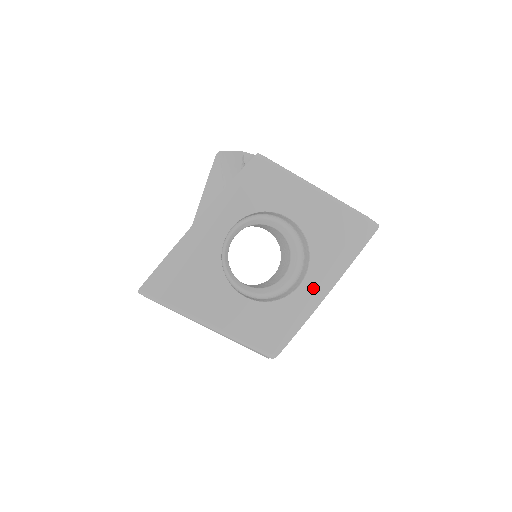
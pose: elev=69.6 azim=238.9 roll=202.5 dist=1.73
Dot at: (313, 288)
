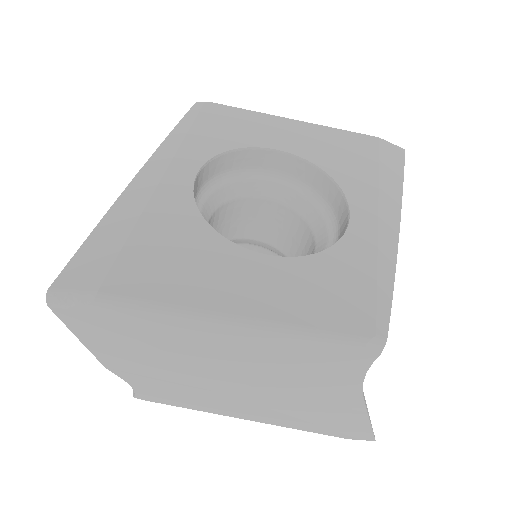
Dot at: (372, 222)
